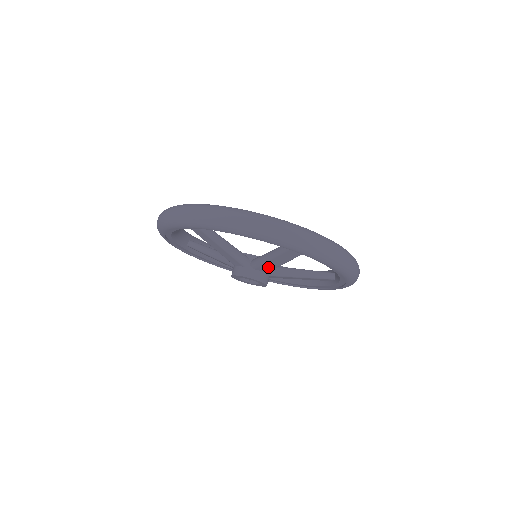
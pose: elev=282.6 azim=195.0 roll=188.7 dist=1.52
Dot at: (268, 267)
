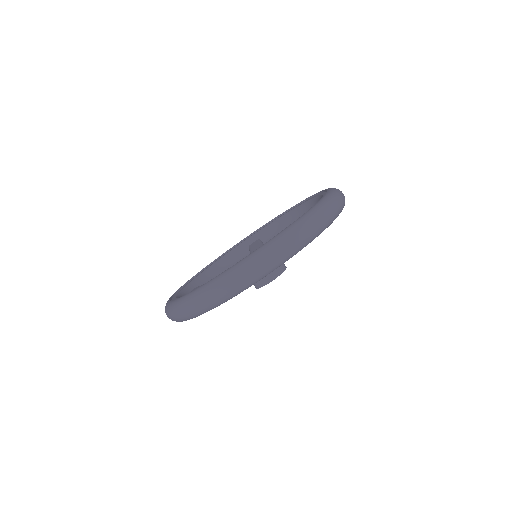
Dot at: occluded
